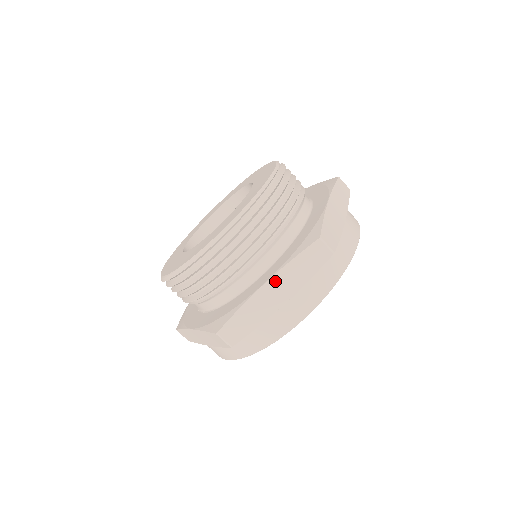
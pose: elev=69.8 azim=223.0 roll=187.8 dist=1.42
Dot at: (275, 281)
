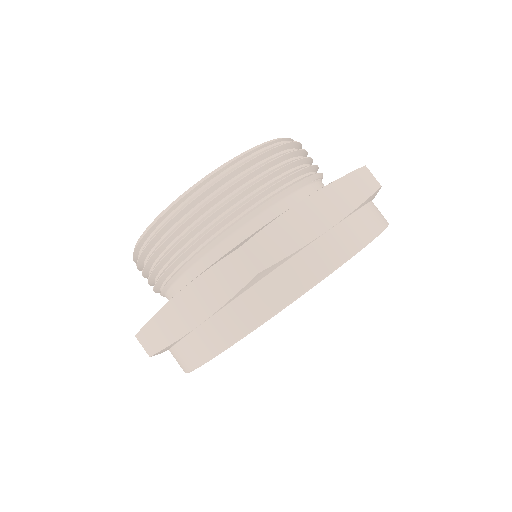
Dot at: (189, 292)
